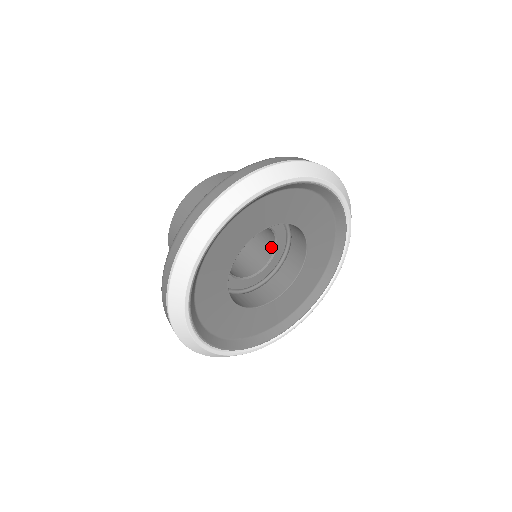
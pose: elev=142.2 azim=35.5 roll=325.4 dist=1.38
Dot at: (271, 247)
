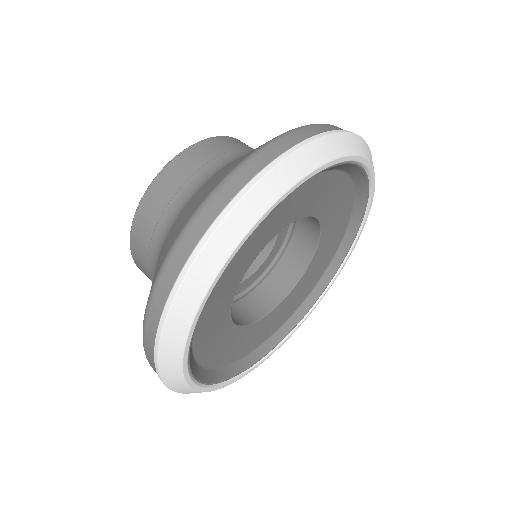
Dot at: (257, 256)
